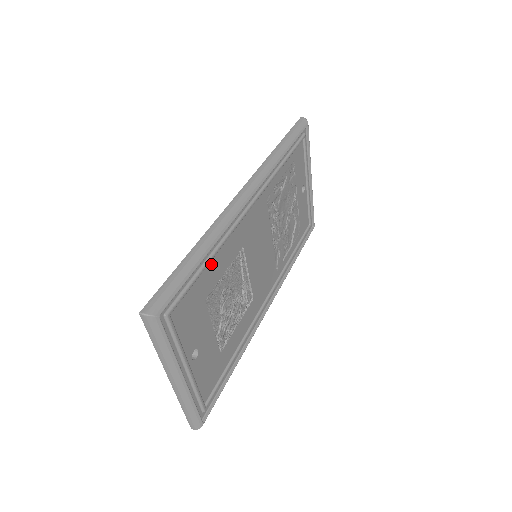
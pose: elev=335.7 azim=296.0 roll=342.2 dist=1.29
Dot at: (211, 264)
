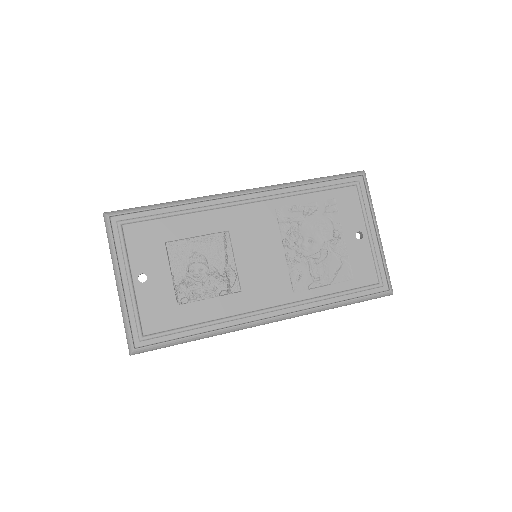
Dot at: (179, 219)
